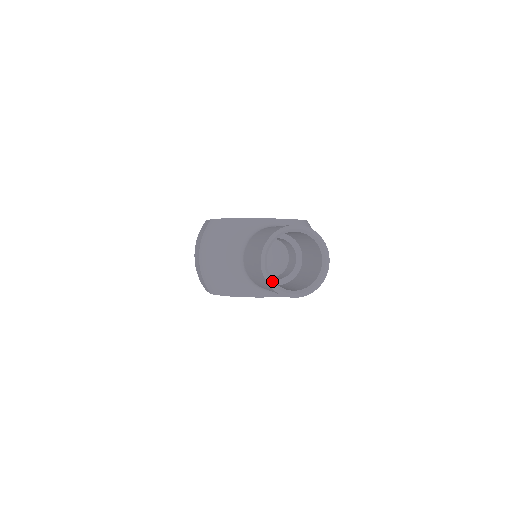
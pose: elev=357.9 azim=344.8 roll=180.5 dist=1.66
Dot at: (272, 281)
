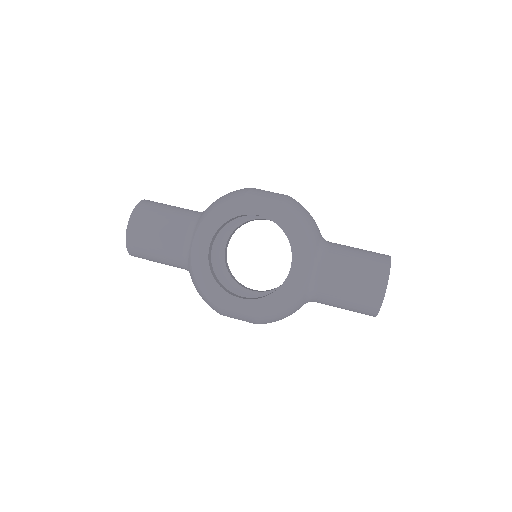
Dot at: occluded
